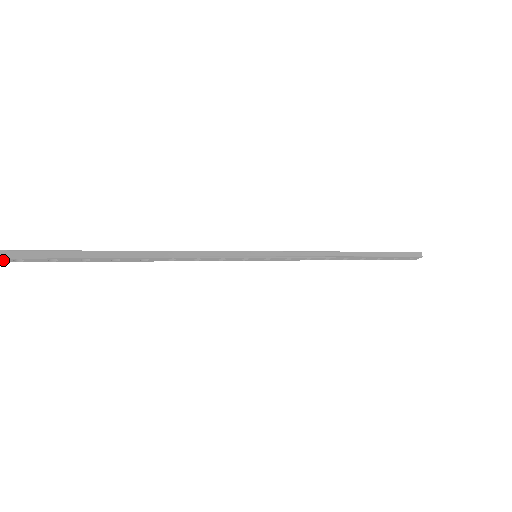
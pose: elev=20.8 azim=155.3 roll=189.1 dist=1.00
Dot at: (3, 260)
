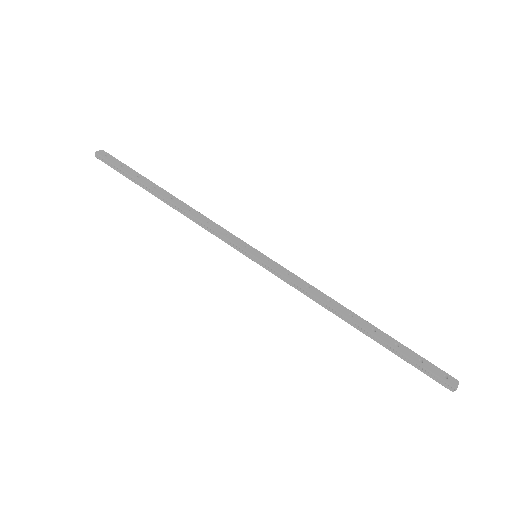
Dot at: (99, 156)
